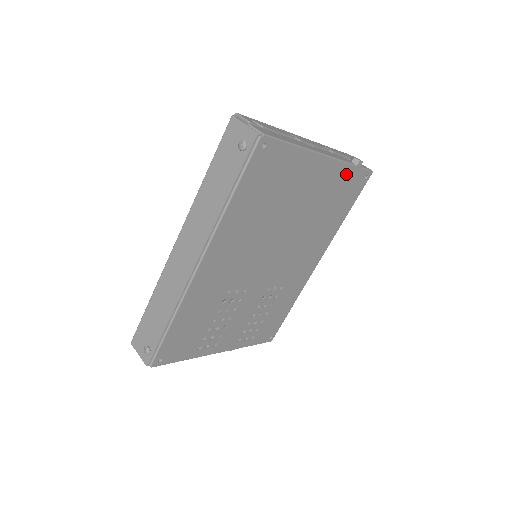
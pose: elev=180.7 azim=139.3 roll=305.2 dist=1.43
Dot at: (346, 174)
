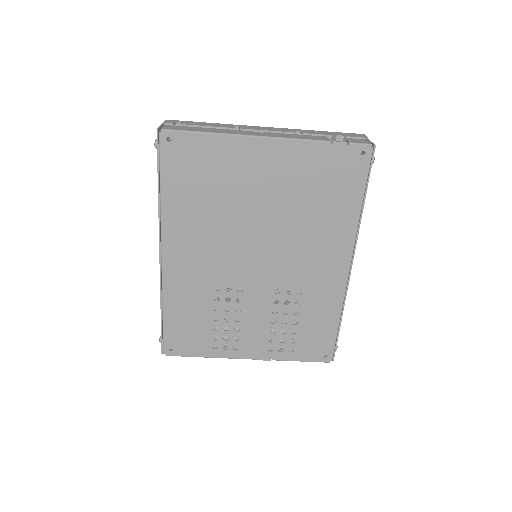
Dot at: (319, 154)
